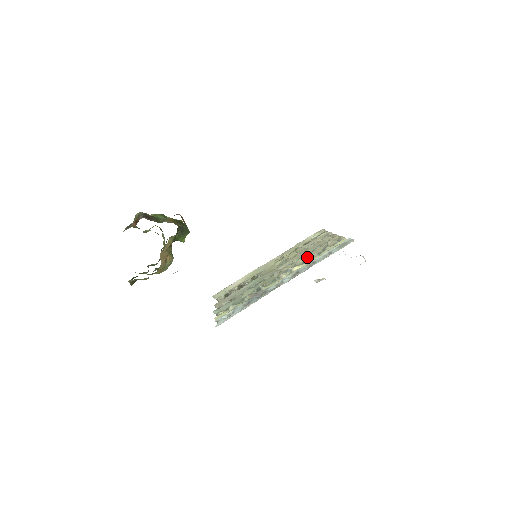
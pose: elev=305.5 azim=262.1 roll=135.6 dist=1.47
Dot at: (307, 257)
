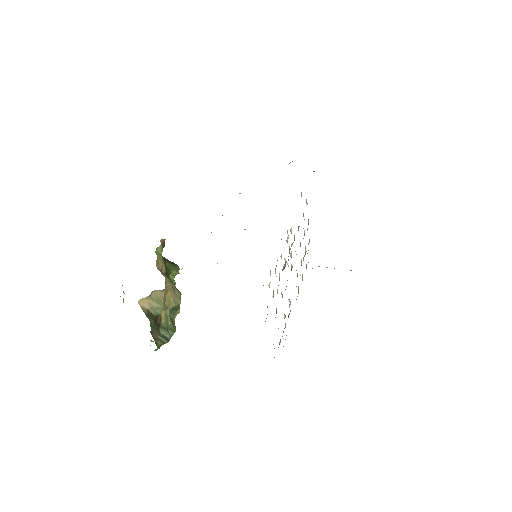
Dot at: occluded
